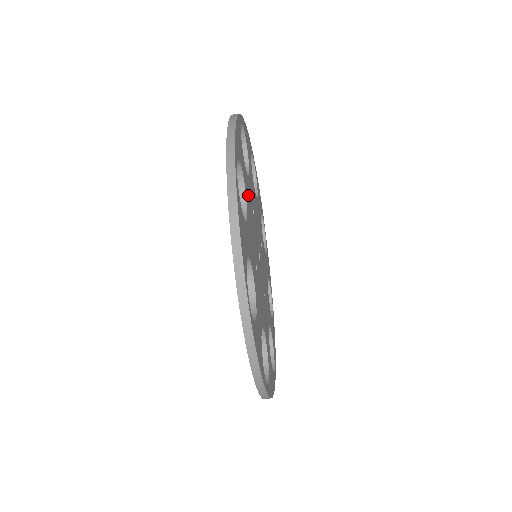
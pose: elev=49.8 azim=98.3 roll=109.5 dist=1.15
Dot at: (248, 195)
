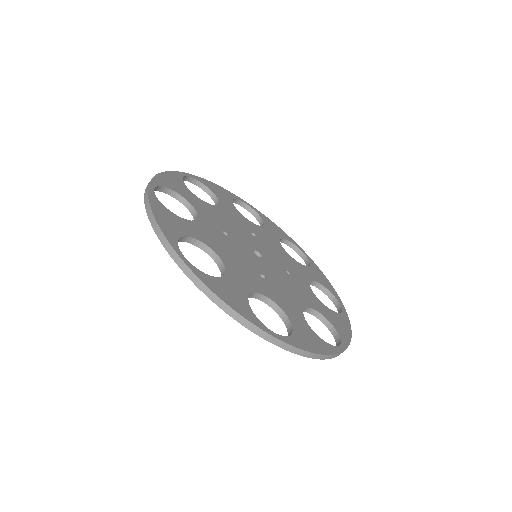
Dot at: (210, 237)
